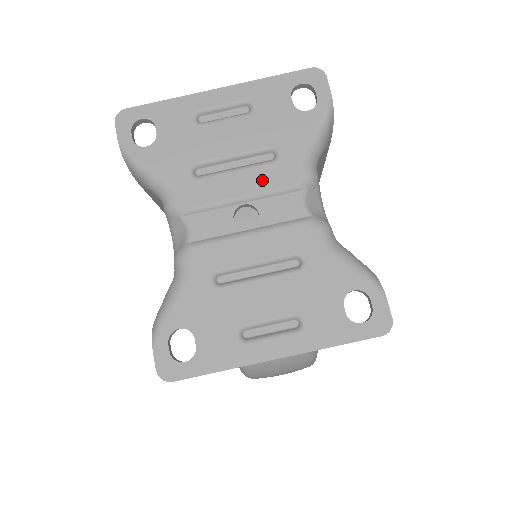
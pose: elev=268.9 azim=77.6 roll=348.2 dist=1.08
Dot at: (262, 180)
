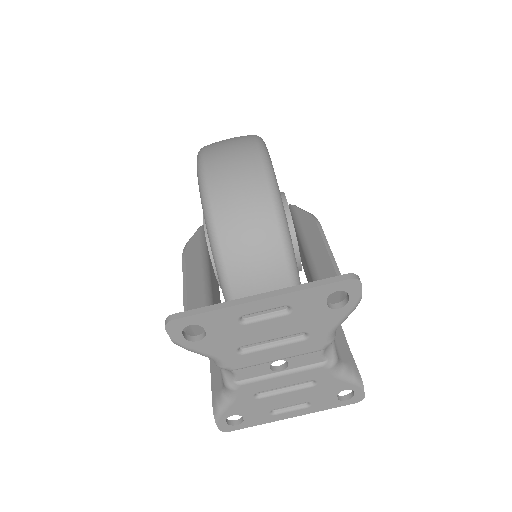
Dot at: (294, 351)
